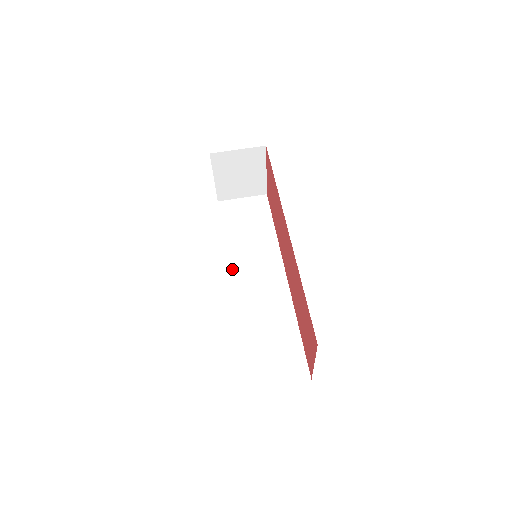
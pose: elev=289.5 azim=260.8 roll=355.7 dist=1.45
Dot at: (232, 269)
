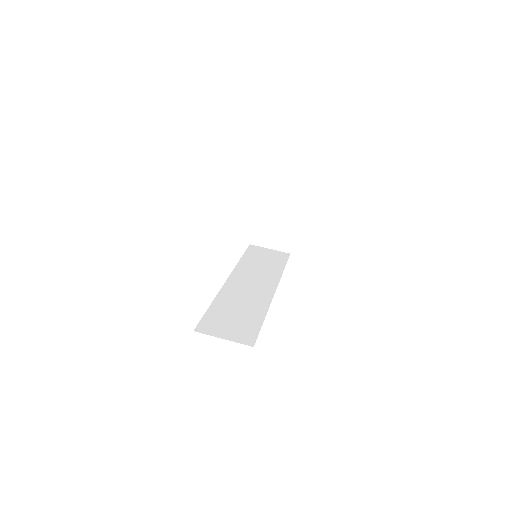
Dot at: (234, 274)
